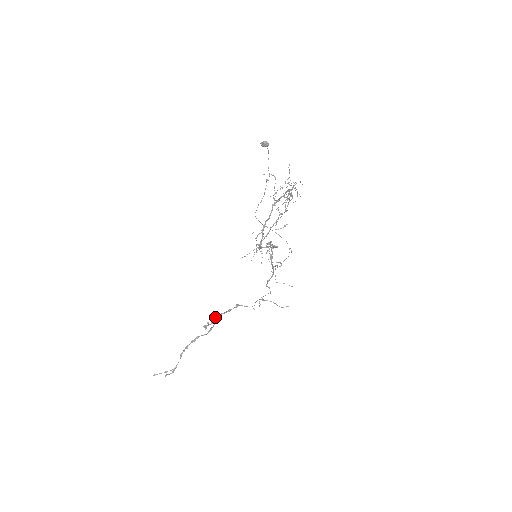
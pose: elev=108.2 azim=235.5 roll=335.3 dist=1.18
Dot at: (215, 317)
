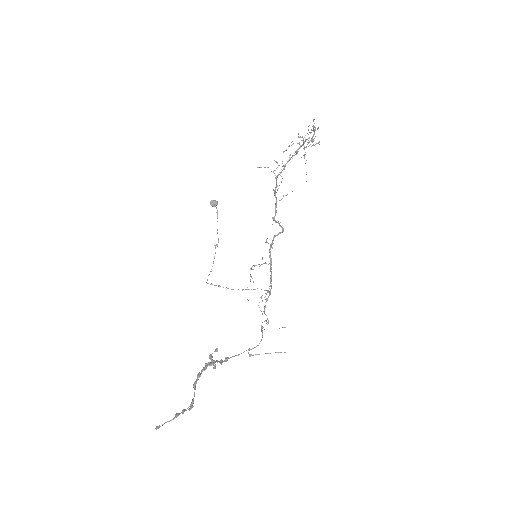
Dot at: occluded
